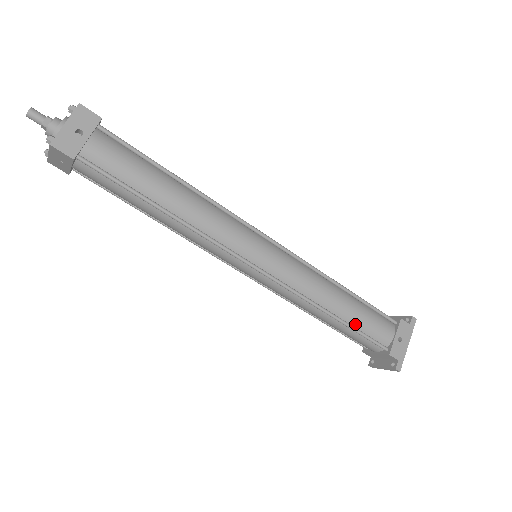
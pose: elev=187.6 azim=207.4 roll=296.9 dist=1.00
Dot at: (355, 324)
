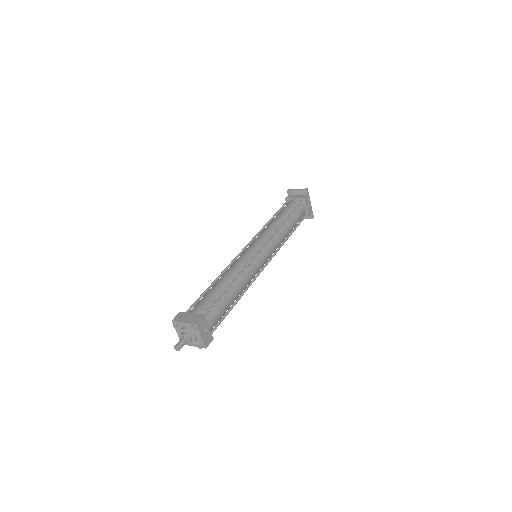
Dot at: (295, 226)
